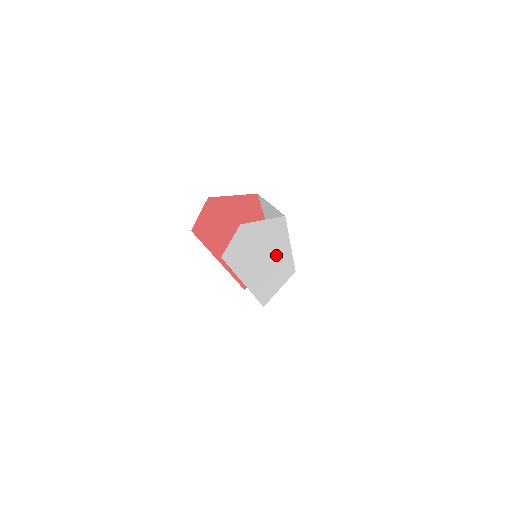
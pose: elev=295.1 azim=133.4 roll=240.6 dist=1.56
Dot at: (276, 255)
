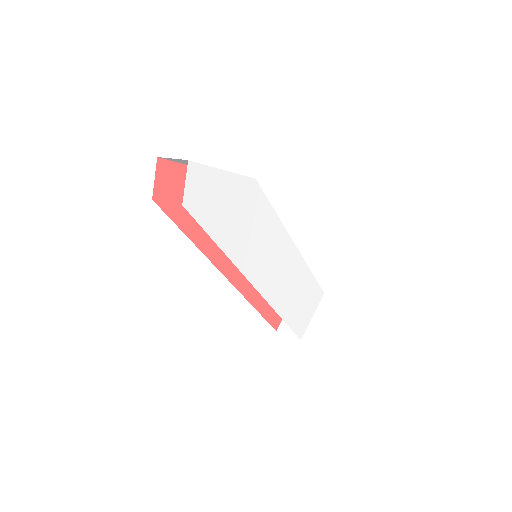
Dot at: (275, 245)
